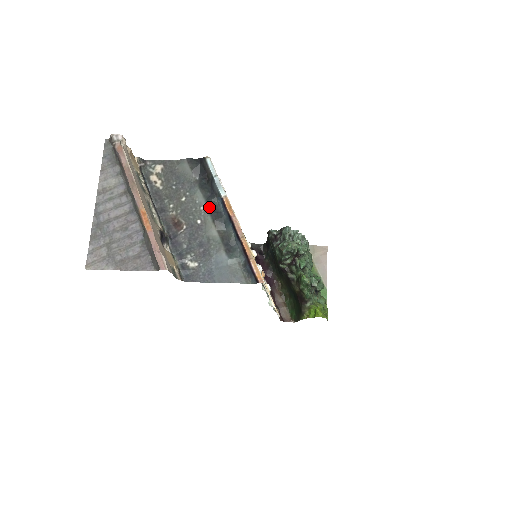
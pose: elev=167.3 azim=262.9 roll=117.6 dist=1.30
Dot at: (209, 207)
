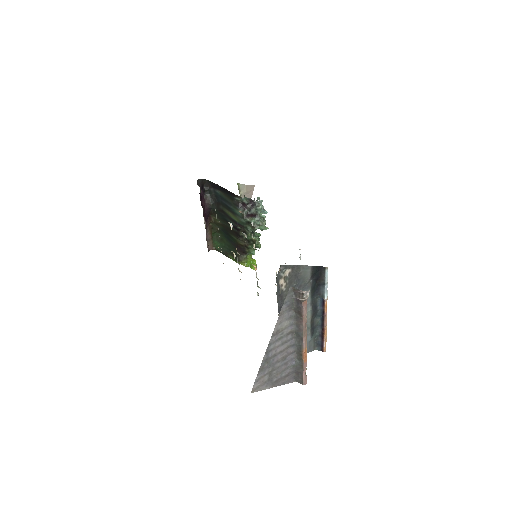
Dot at: (312, 304)
